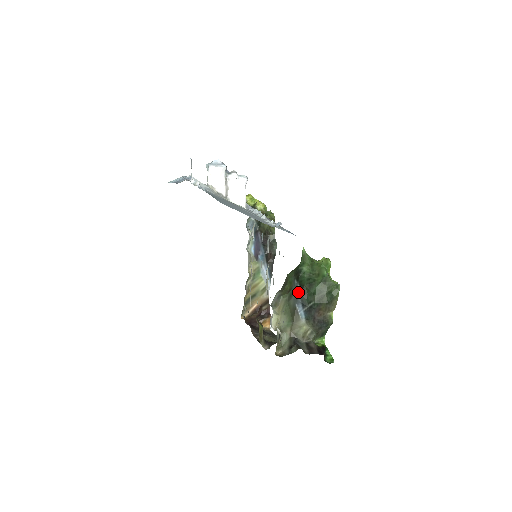
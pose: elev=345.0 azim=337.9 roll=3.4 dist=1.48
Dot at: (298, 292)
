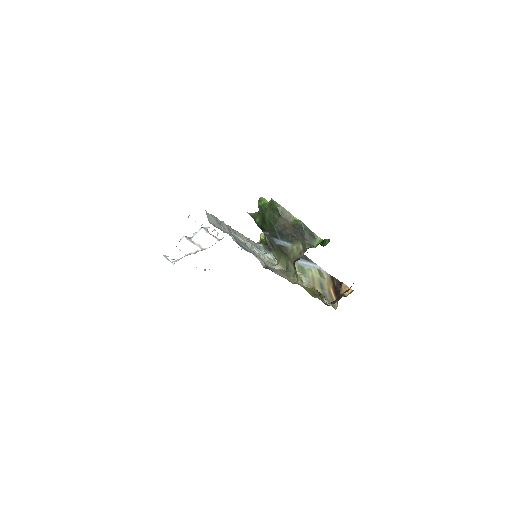
Dot at: (267, 236)
